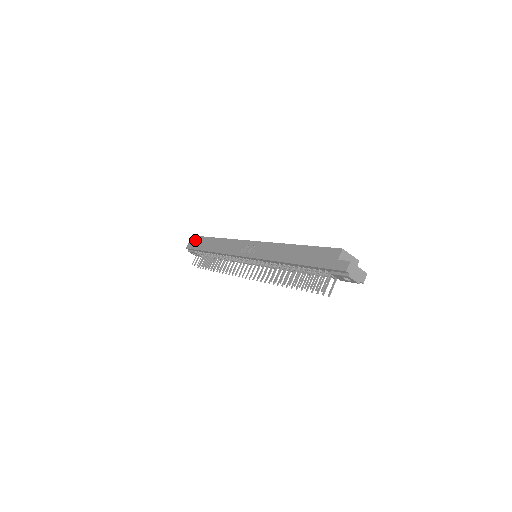
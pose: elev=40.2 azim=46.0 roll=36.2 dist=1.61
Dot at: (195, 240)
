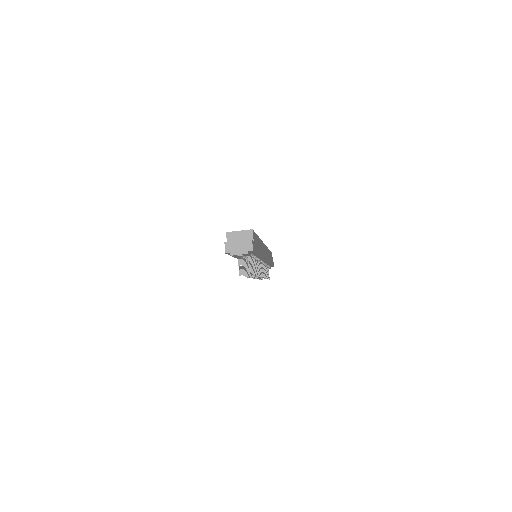
Dot at: occluded
